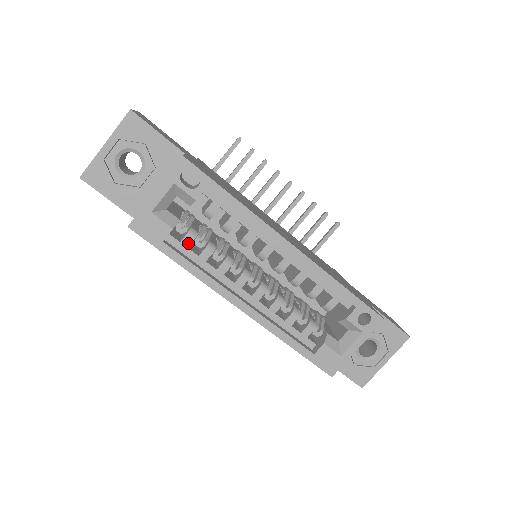
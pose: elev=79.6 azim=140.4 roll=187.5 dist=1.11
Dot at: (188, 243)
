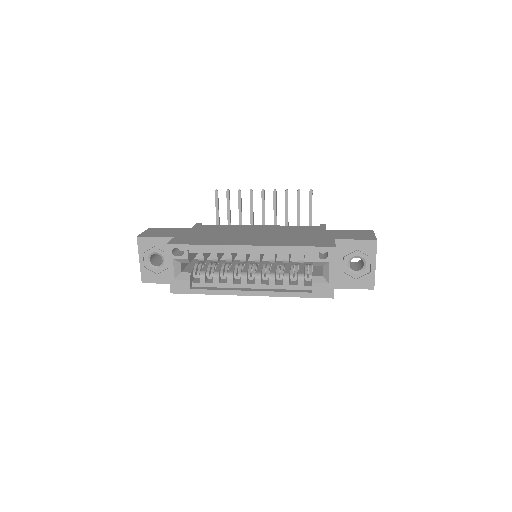
Dot at: (204, 280)
